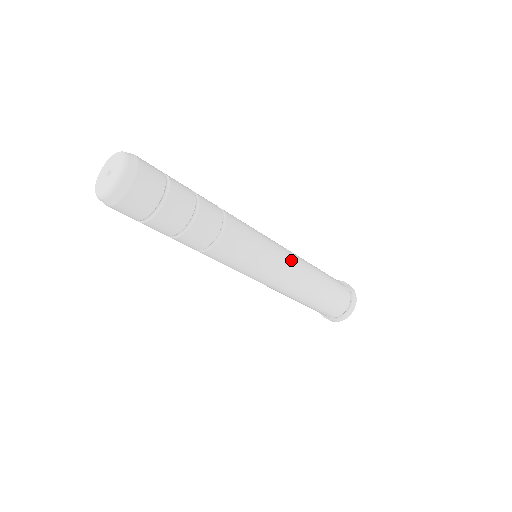
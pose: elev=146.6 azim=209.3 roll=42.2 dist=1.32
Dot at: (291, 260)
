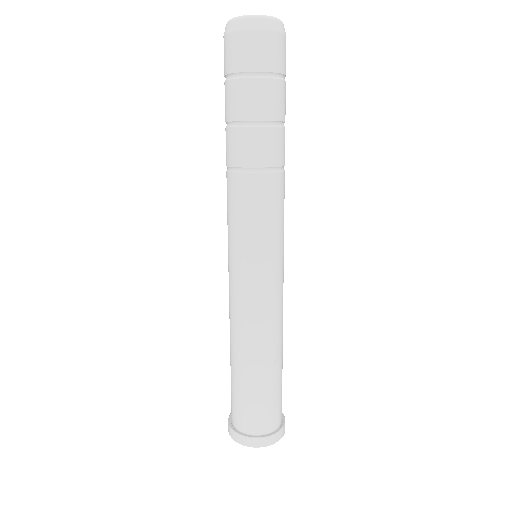
Dot at: occluded
